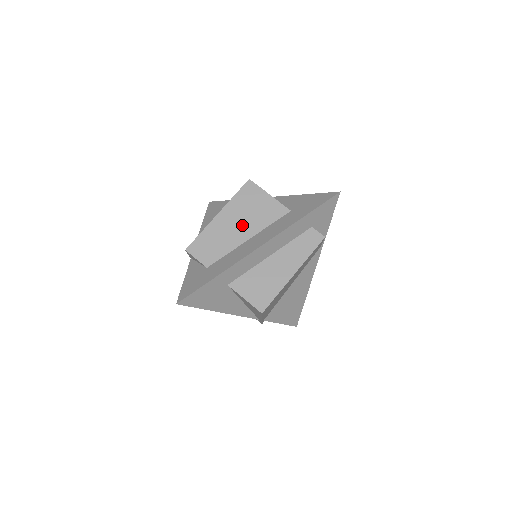
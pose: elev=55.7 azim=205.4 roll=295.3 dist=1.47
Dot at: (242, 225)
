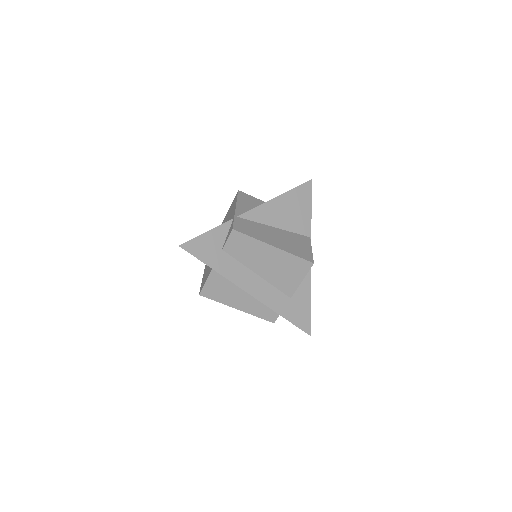
Dot at: (268, 267)
